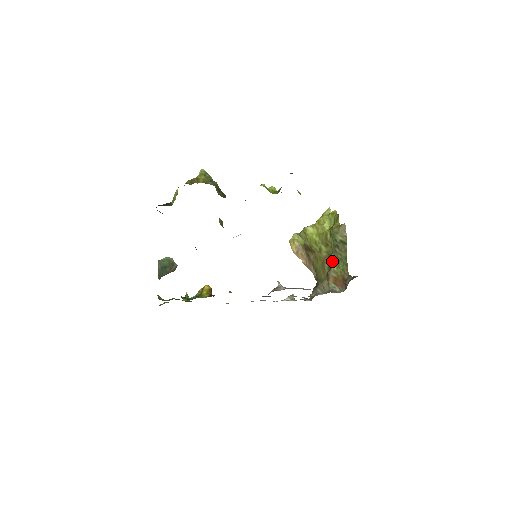
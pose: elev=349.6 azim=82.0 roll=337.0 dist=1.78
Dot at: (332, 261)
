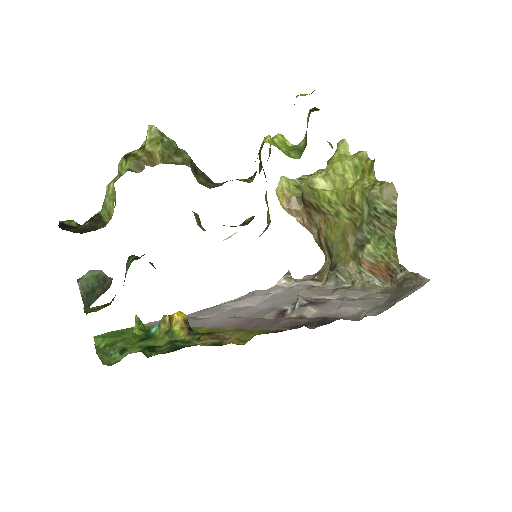
Dot at: (362, 235)
